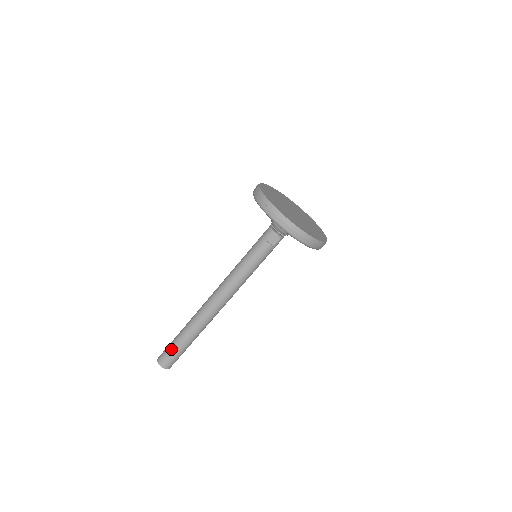
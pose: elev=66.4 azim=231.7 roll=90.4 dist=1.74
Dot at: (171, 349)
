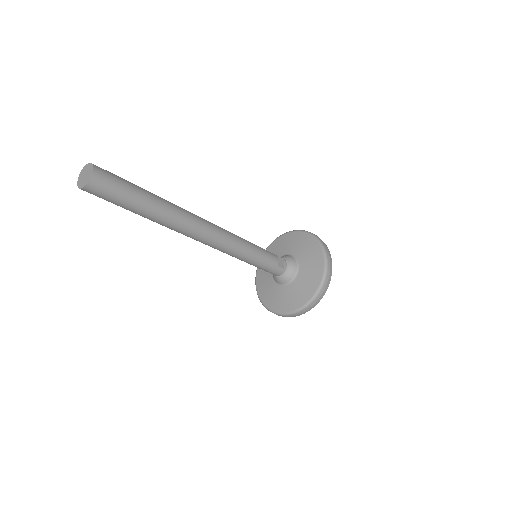
Dot at: (126, 180)
